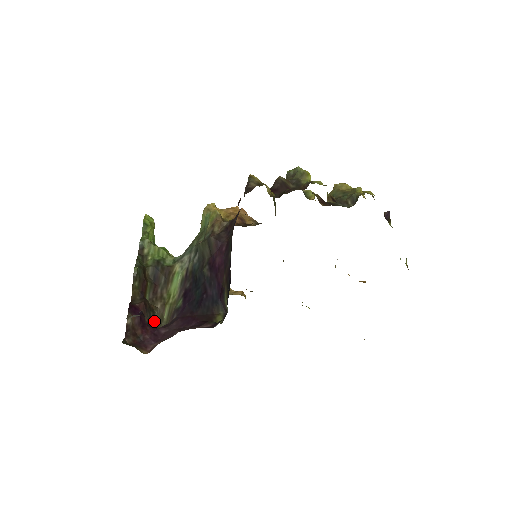
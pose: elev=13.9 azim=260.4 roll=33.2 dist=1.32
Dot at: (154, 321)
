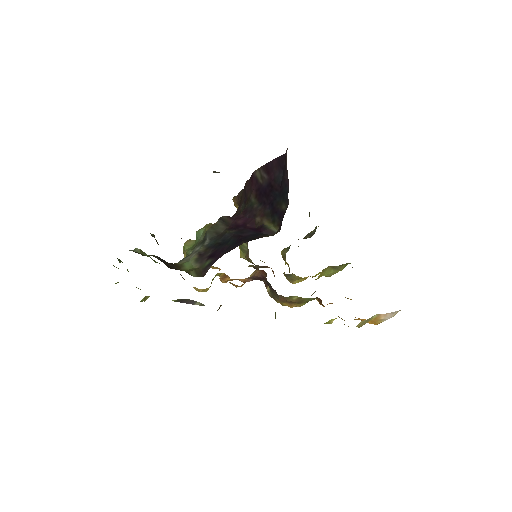
Dot at: occluded
